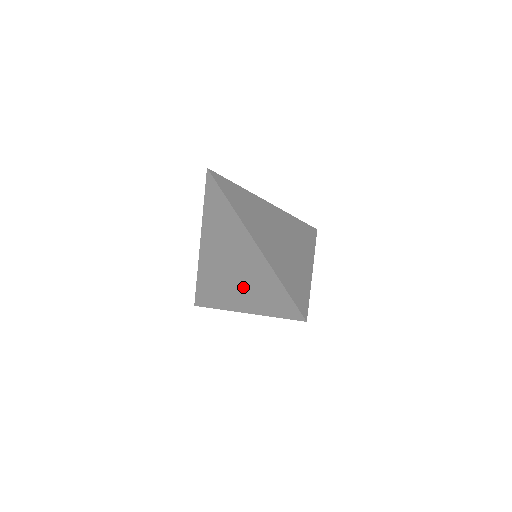
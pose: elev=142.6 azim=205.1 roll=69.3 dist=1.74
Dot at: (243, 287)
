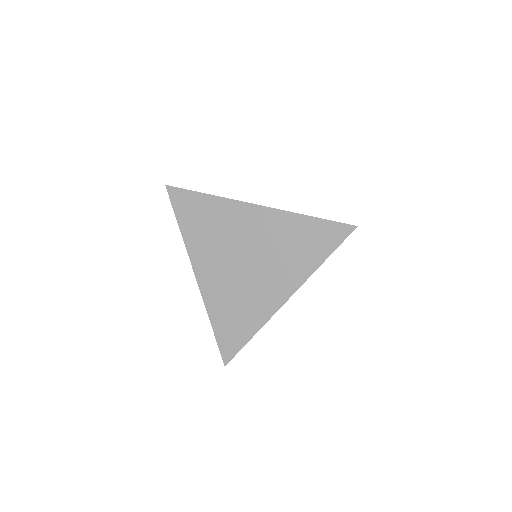
Dot at: (271, 269)
